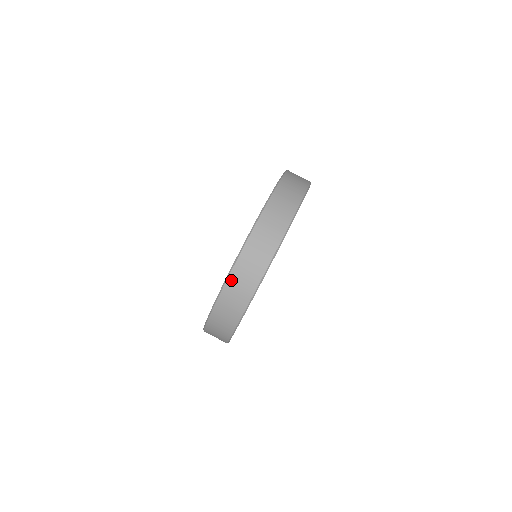
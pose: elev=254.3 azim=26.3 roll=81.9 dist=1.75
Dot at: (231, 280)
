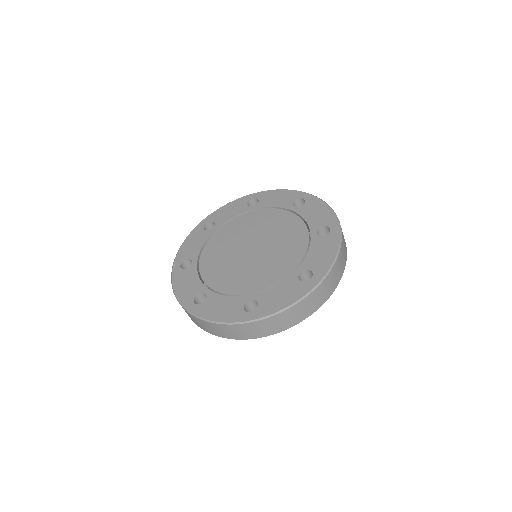
Dot at: (247, 325)
